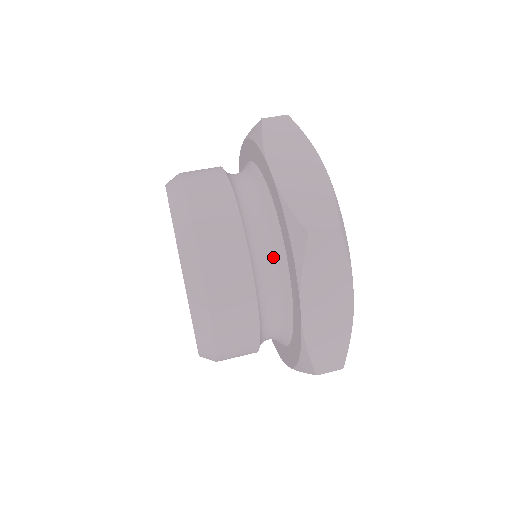
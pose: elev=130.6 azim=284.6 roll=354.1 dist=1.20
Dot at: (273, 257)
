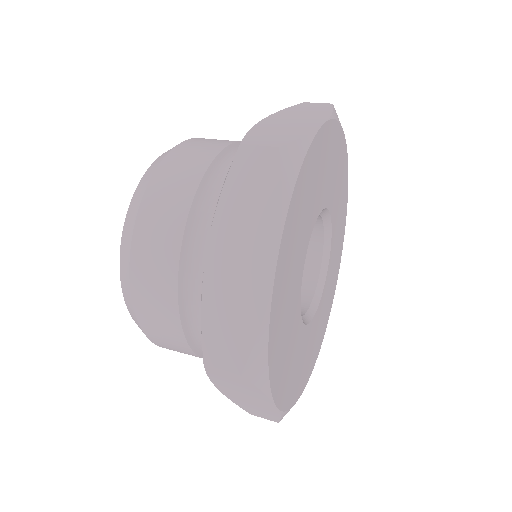
Dot at: occluded
